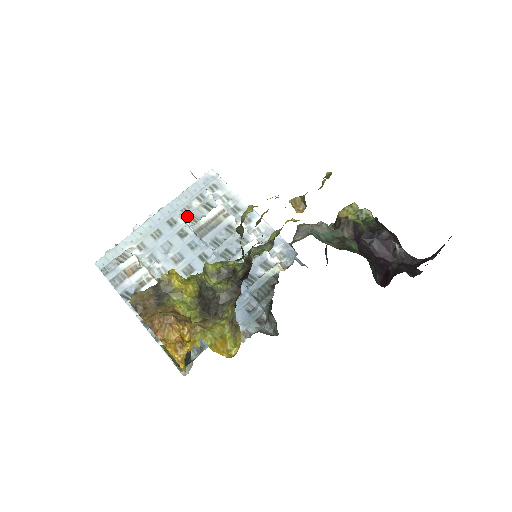
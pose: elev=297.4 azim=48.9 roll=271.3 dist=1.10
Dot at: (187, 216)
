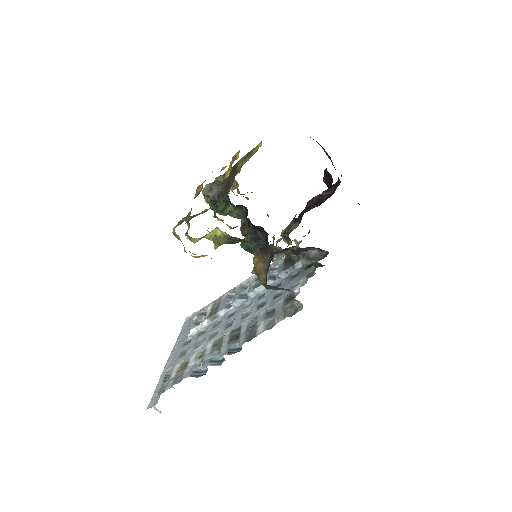
Dot at: (194, 325)
